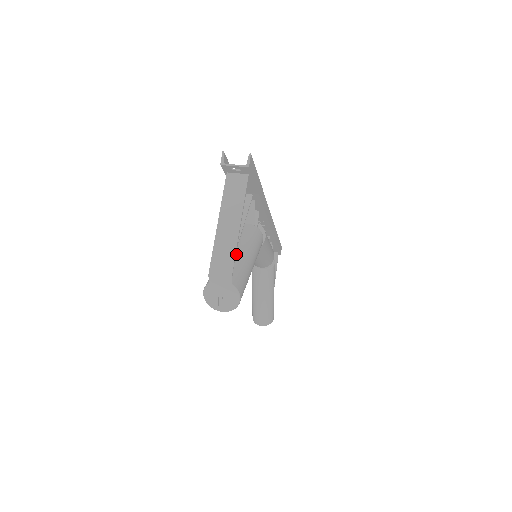
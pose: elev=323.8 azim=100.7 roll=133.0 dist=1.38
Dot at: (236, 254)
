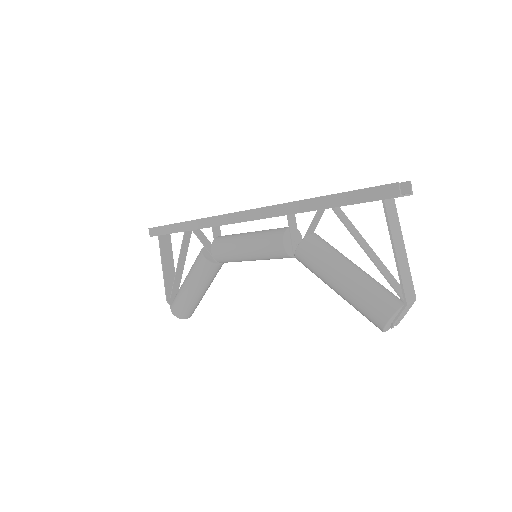
Dot at: (365, 273)
